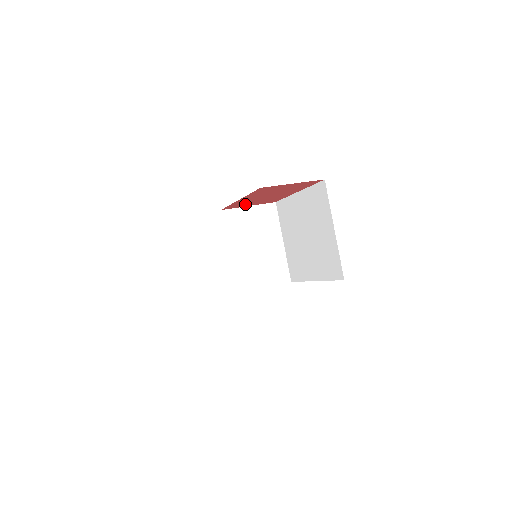
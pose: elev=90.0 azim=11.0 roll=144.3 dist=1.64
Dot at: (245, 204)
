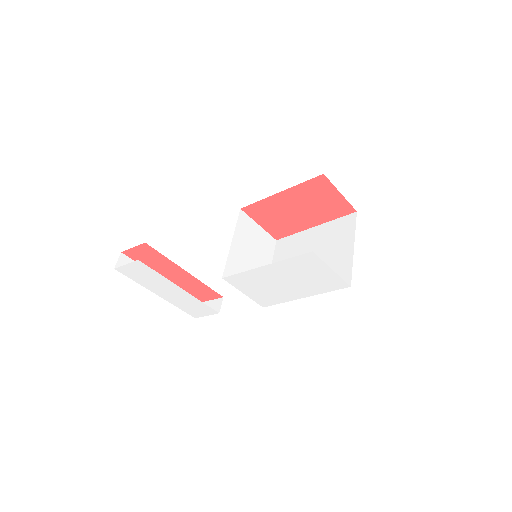
Dot at: (264, 215)
